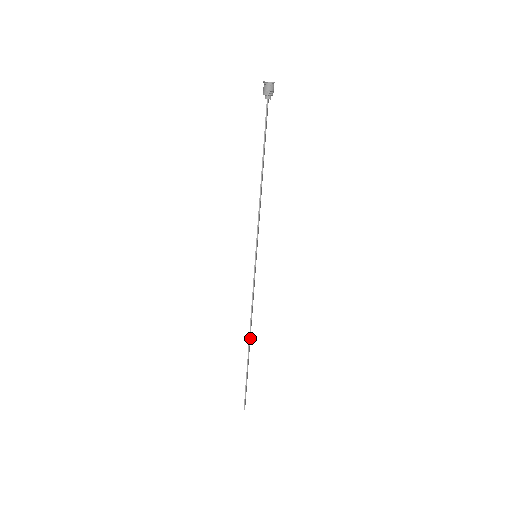
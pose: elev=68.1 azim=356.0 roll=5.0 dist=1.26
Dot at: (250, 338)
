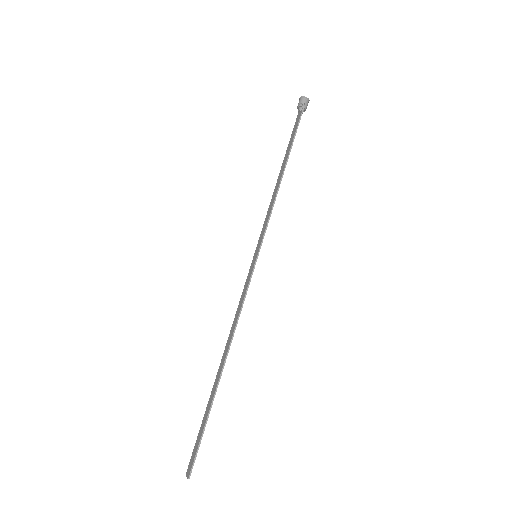
Dot at: (221, 364)
